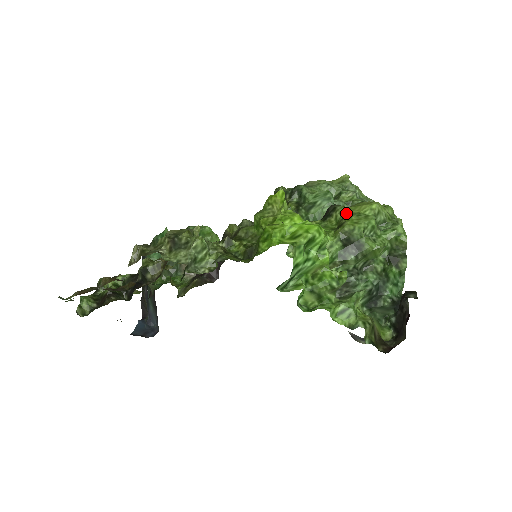
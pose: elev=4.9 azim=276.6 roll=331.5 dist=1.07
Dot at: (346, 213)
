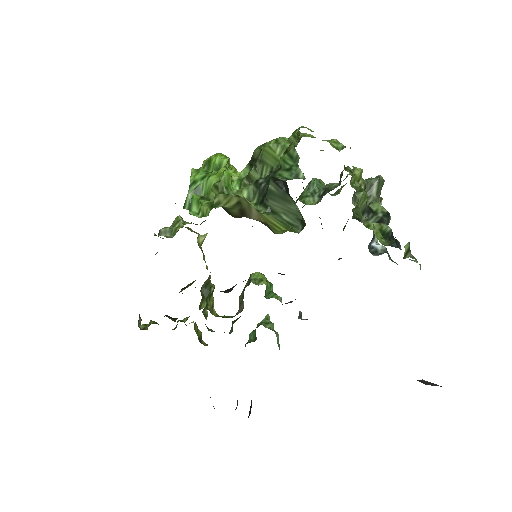
Dot at: occluded
